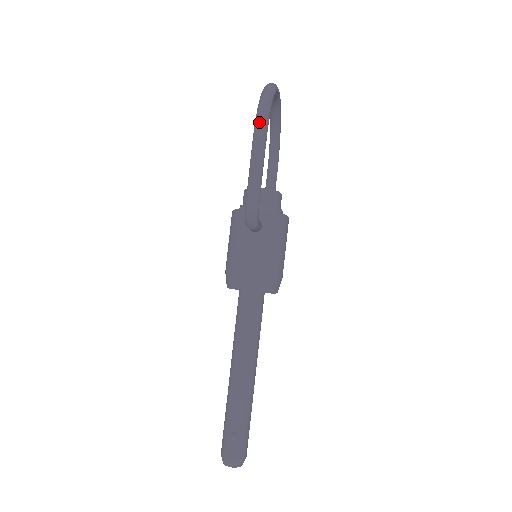
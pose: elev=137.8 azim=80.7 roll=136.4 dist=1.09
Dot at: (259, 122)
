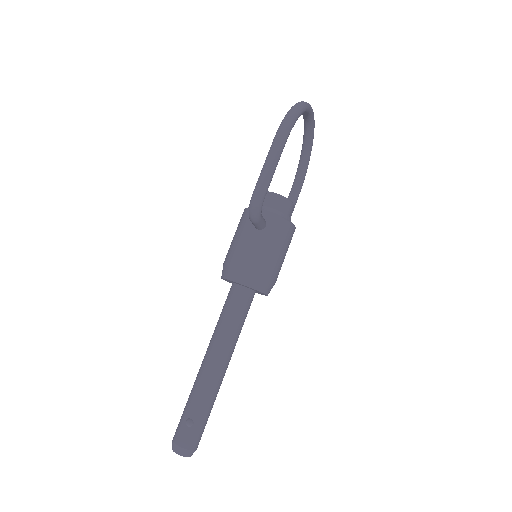
Dot at: (282, 126)
